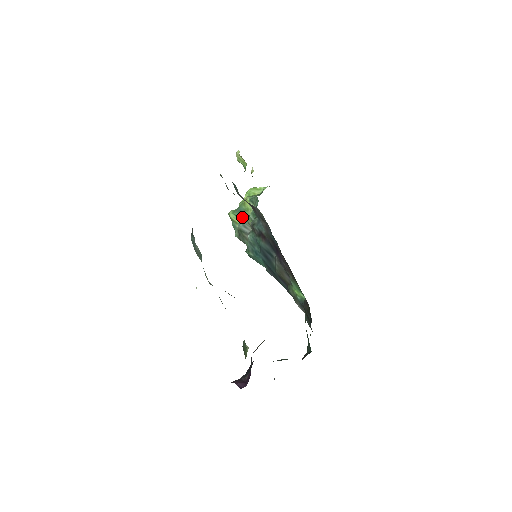
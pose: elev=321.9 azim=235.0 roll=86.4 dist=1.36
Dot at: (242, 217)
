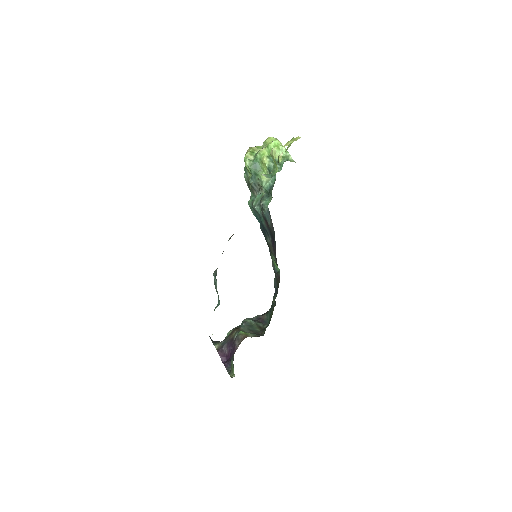
Dot at: (256, 175)
